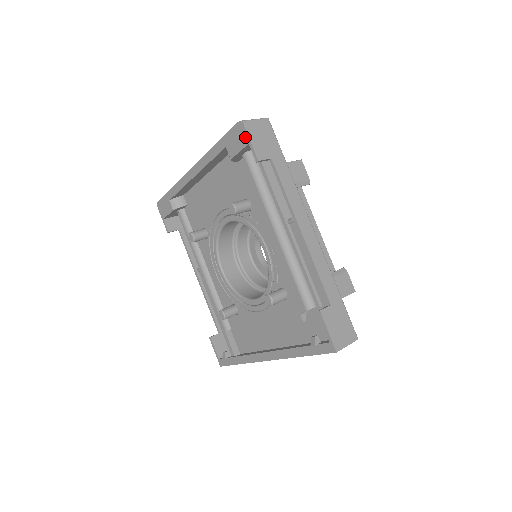
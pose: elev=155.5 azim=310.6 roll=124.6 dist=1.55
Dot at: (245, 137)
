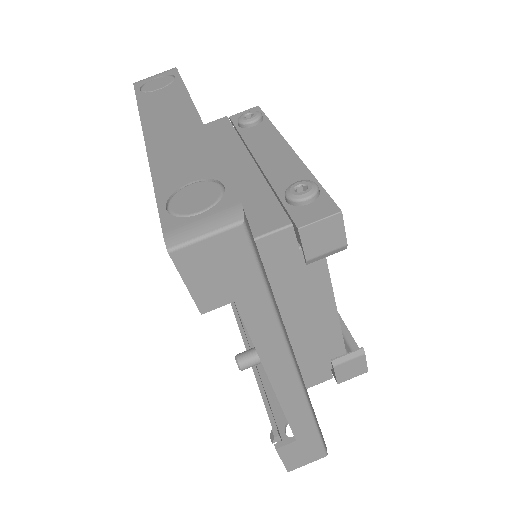
Dot at: (179, 270)
